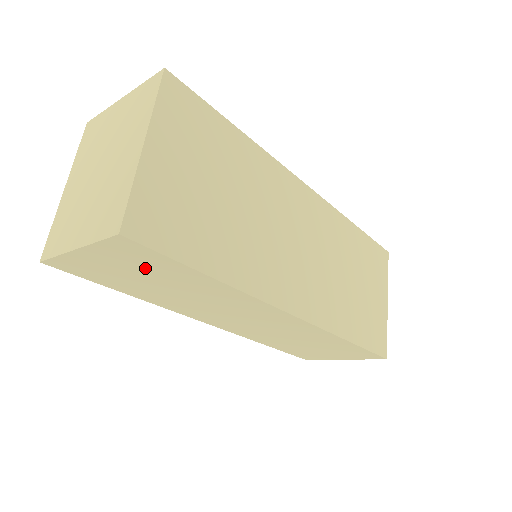
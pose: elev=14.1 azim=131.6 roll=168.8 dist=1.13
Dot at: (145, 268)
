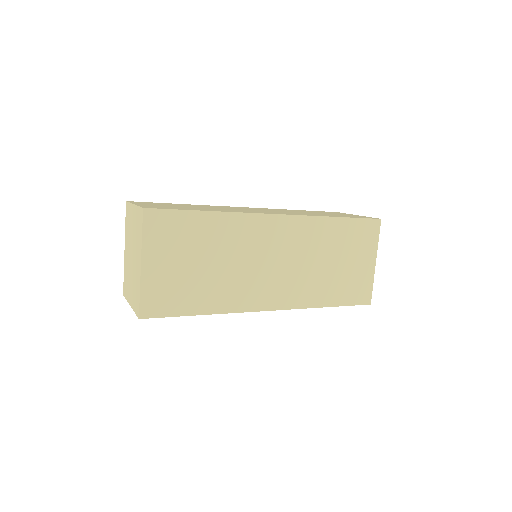
Dot at: occluded
